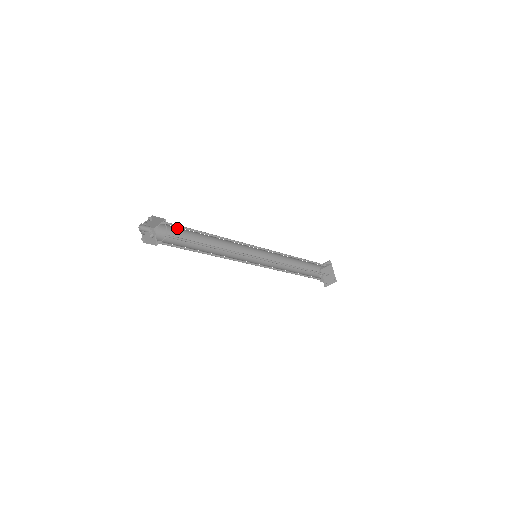
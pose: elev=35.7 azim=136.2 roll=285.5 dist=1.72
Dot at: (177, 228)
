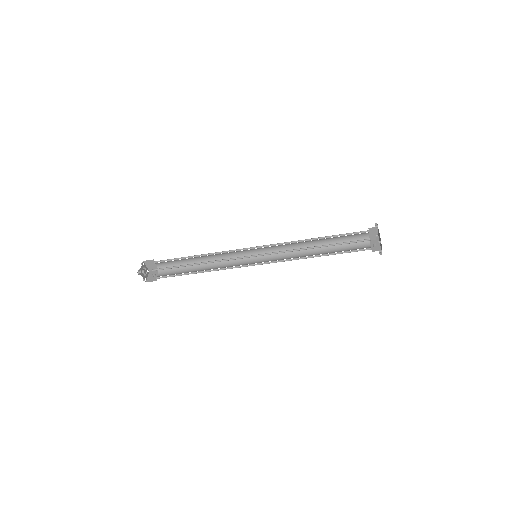
Dot at: (170, 262)
